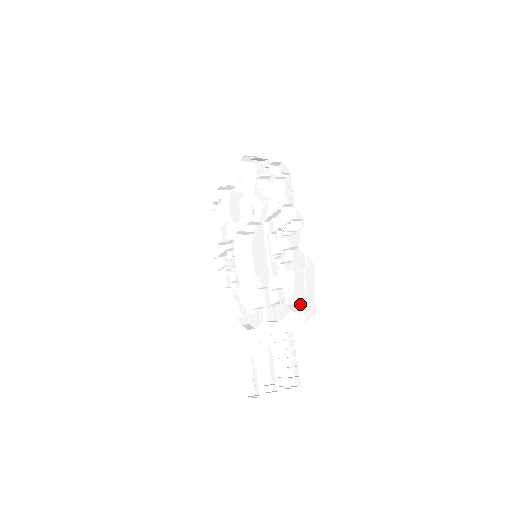
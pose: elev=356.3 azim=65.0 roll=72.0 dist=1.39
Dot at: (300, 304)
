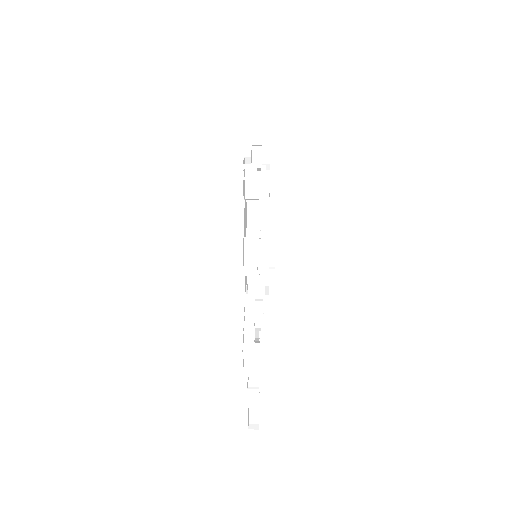
Dot at: occluded
